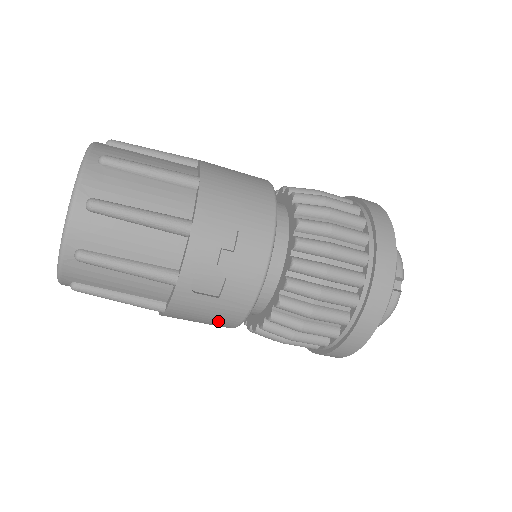
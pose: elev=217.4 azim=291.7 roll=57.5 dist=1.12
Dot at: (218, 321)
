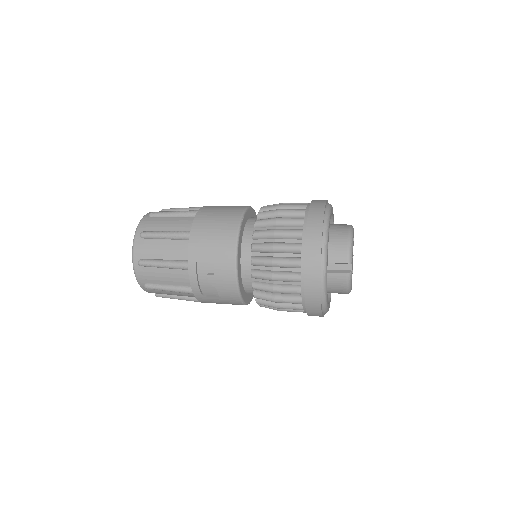
Dot at: (232, 304)
